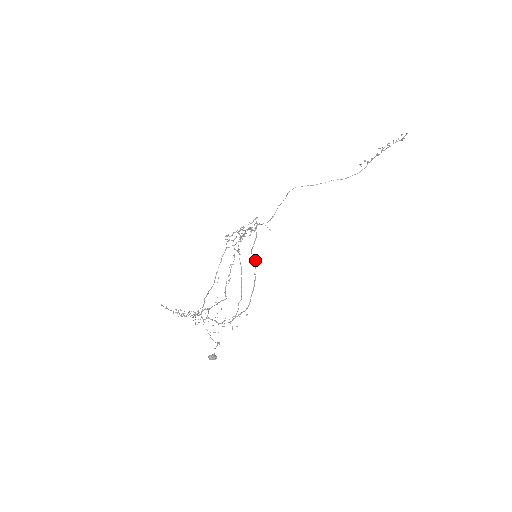
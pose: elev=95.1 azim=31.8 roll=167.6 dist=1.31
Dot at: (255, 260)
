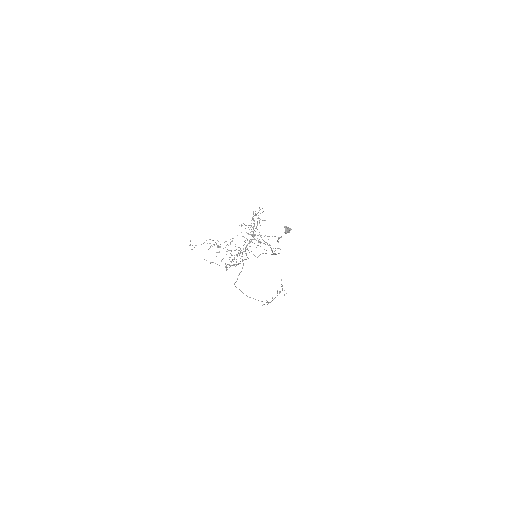
Dot at: (257, 257)
